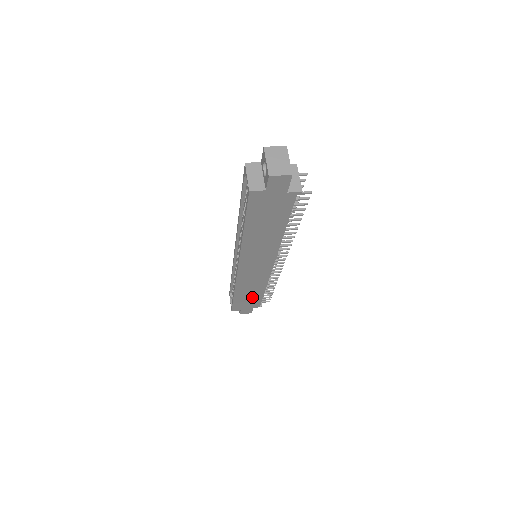
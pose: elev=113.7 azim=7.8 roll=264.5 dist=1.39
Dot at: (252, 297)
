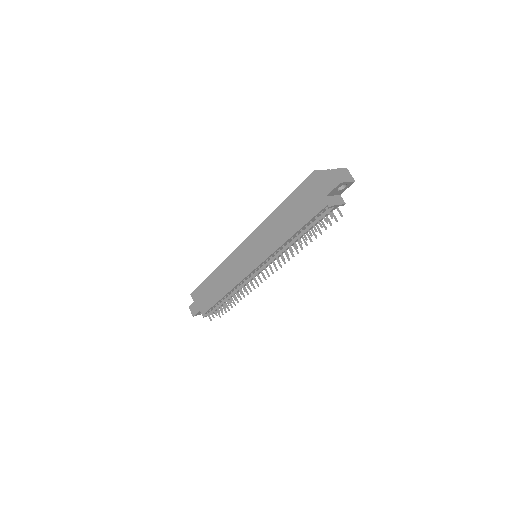
Dot at: (213, 294)
